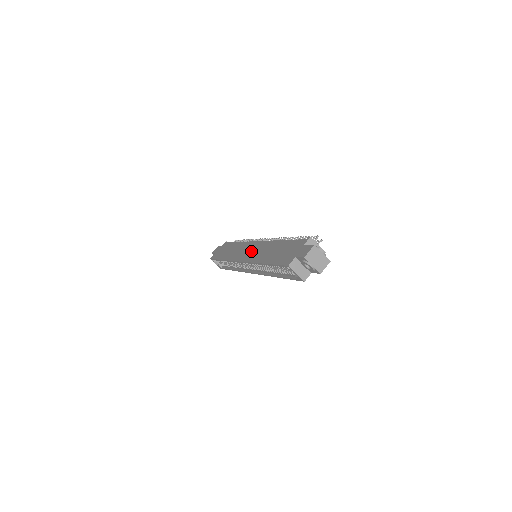
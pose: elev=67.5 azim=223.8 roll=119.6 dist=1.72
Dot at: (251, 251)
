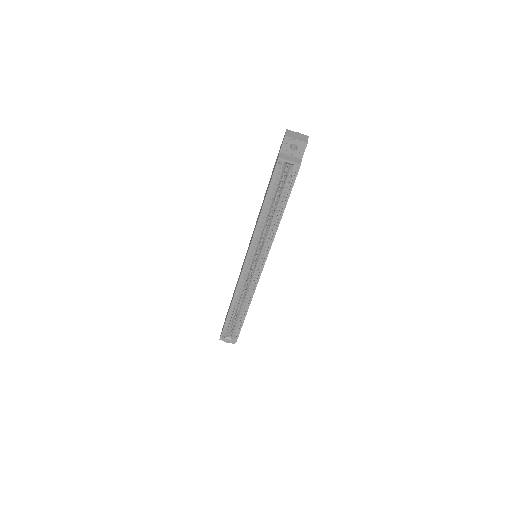
Dot at: occluded
